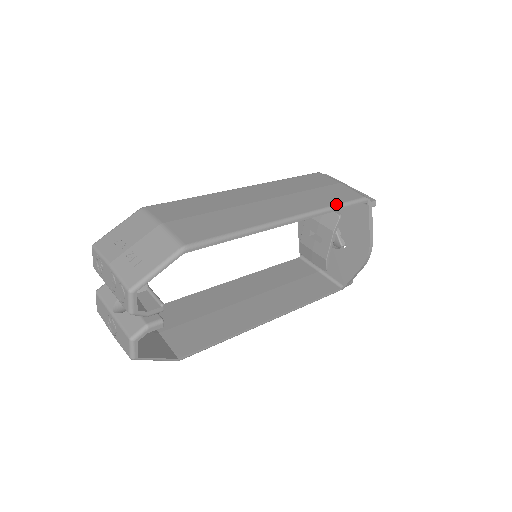
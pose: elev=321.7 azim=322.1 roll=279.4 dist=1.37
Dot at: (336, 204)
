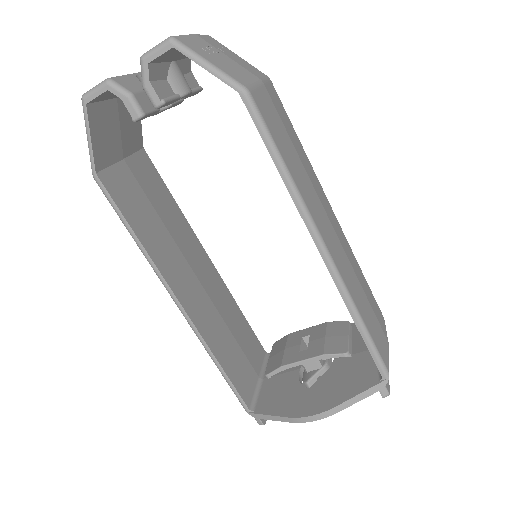
Dot at: (366, 324)
